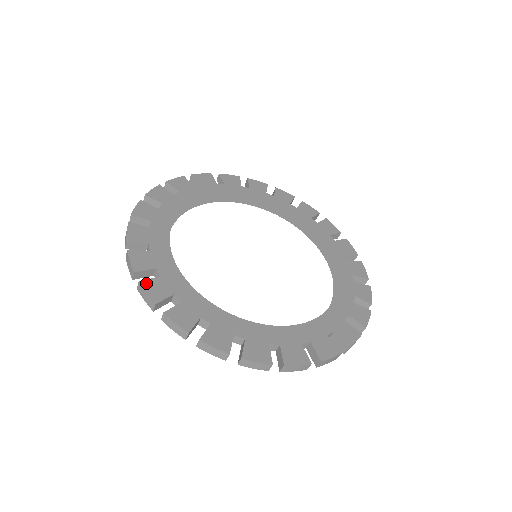
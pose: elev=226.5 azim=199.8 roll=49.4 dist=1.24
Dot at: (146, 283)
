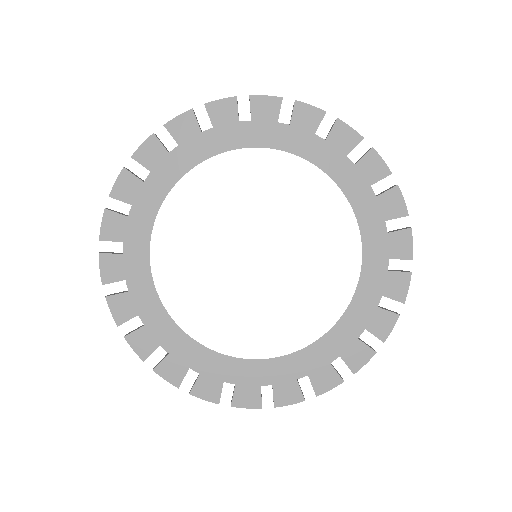
Dot at: (104, 258)
